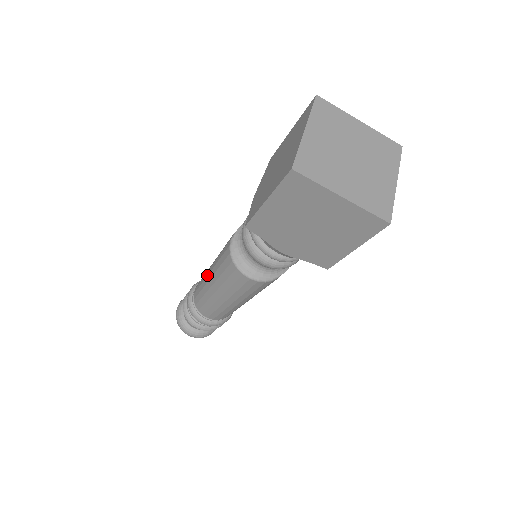
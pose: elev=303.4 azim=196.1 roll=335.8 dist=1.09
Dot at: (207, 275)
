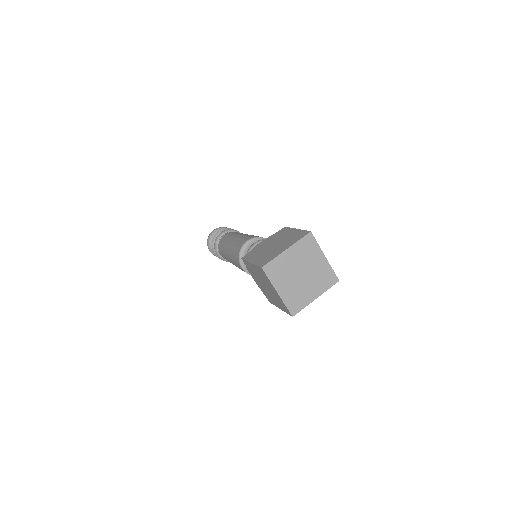
Dot at: (231, 239)
